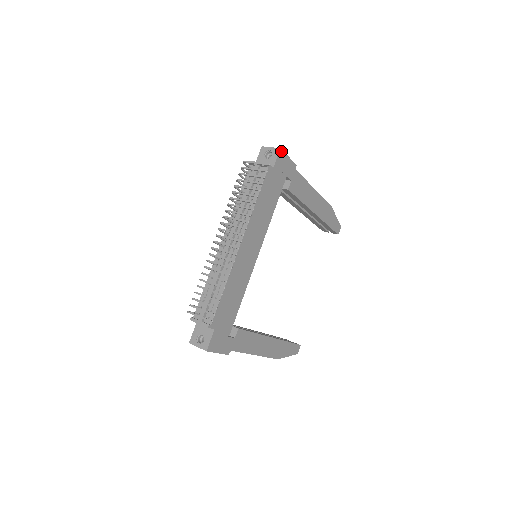
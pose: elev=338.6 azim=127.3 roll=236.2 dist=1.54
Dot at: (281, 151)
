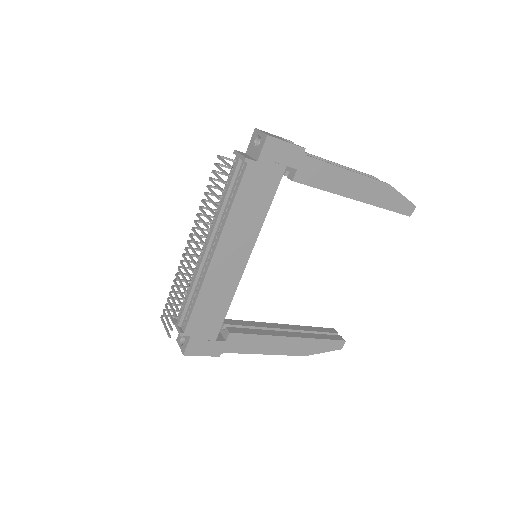
Dot at: (270, 138)
